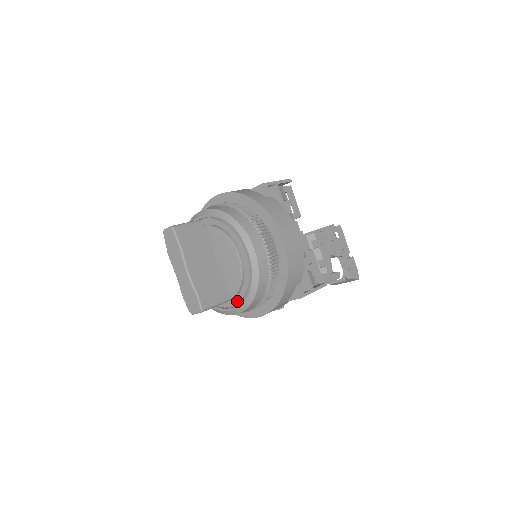
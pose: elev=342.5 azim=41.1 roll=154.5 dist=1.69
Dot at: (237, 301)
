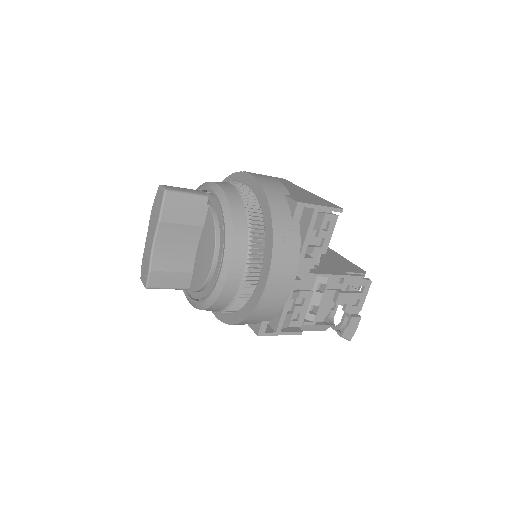
Dot at: (194, 295)
